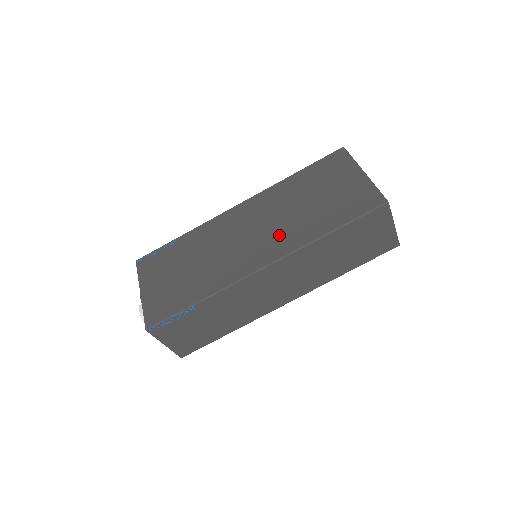
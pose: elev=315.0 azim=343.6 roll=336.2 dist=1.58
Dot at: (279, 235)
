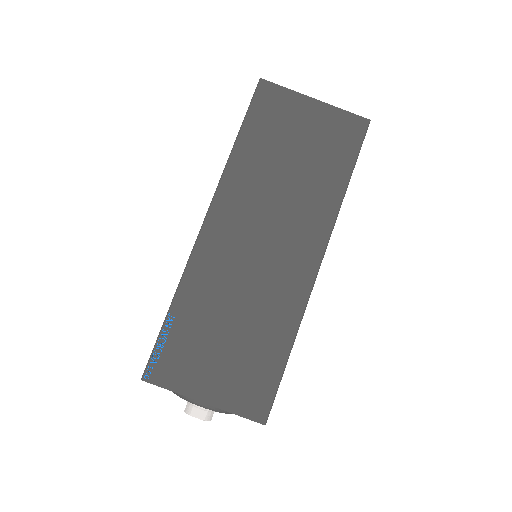
Dot at: (300, 220)
